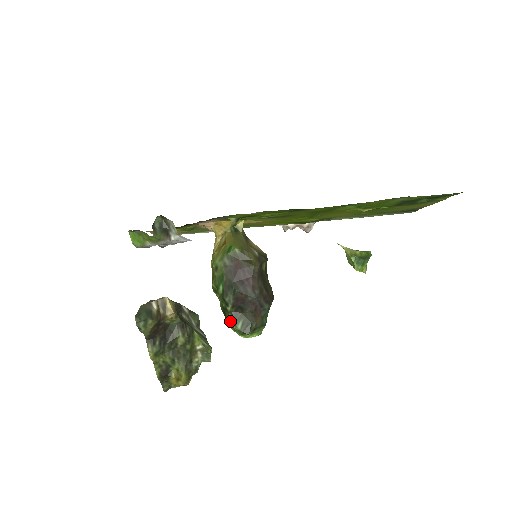
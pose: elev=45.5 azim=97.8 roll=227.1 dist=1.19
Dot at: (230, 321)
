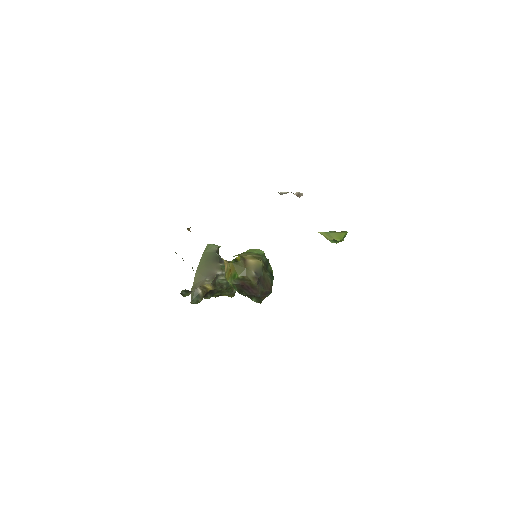
Dot at: occluded
